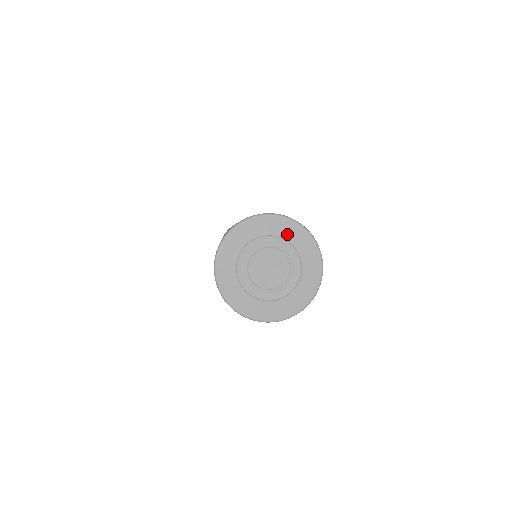
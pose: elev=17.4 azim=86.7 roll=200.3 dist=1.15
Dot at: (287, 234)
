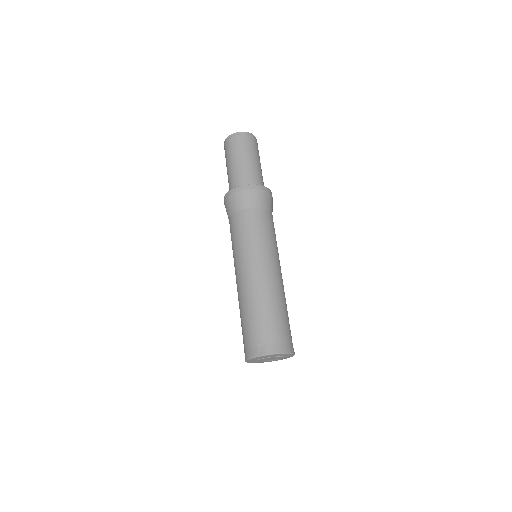
Dot at: (284, 356)
